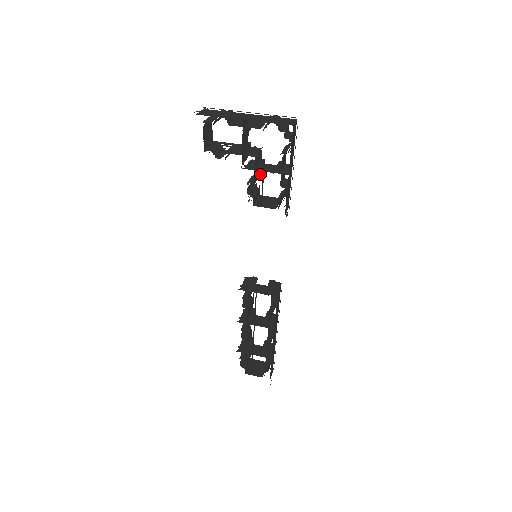
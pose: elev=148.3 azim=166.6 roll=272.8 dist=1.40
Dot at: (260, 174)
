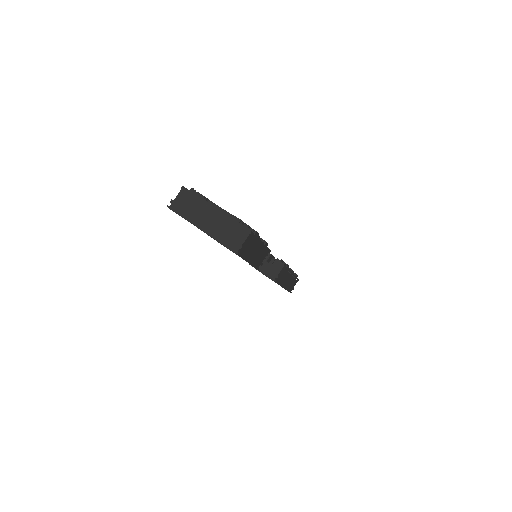
Dot at: occluded
